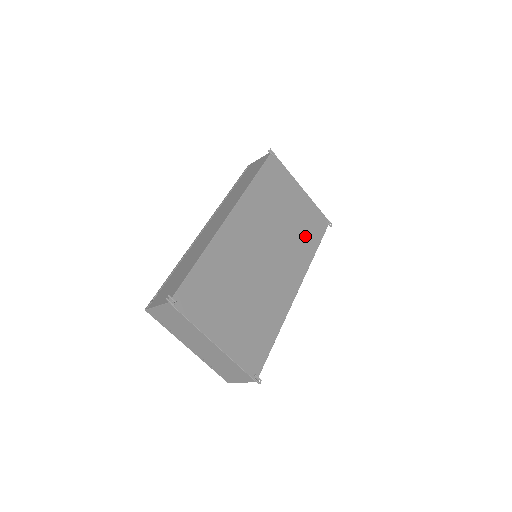
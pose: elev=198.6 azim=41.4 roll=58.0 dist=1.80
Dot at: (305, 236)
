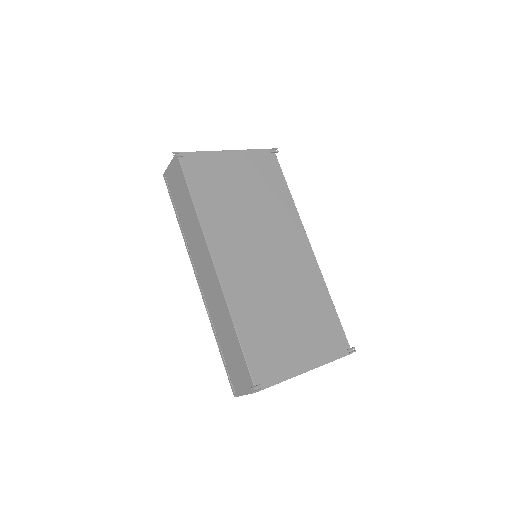
Dot at: (272, 192)
